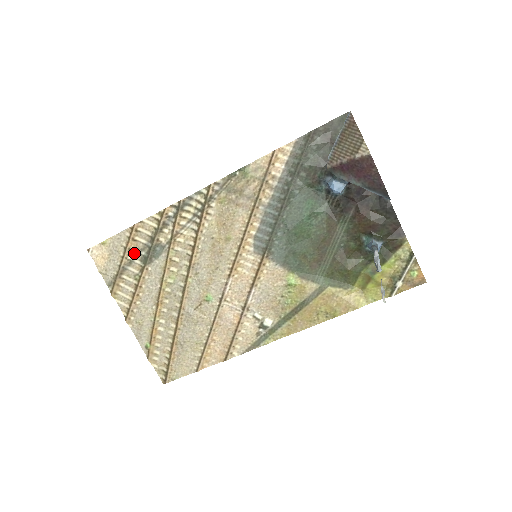
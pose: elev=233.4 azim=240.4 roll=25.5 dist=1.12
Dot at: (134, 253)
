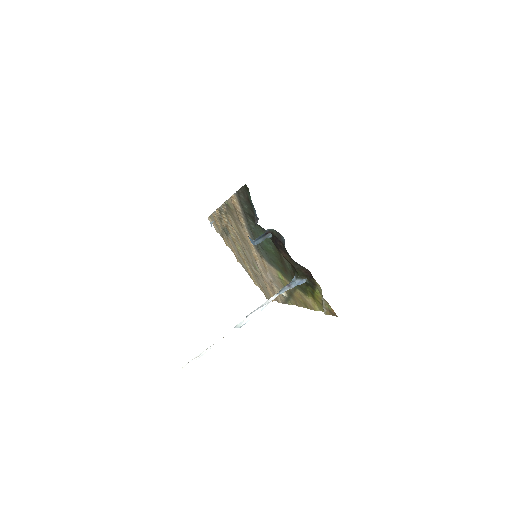
Dot at: (221, 227)
